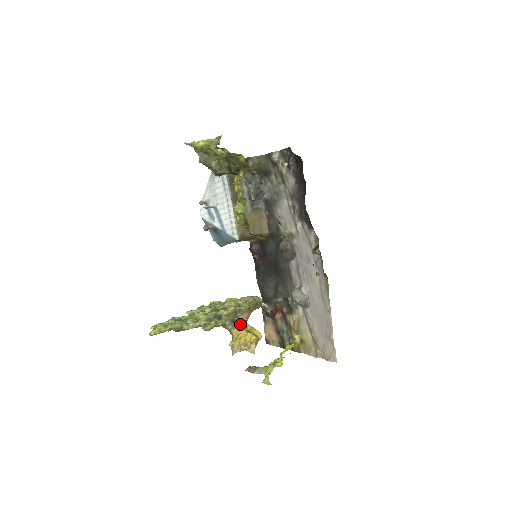
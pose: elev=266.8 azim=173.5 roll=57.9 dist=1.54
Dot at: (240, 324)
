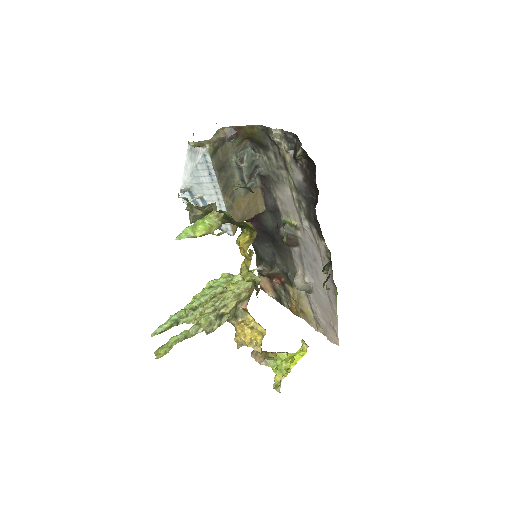
Dot at: (242, 318)
